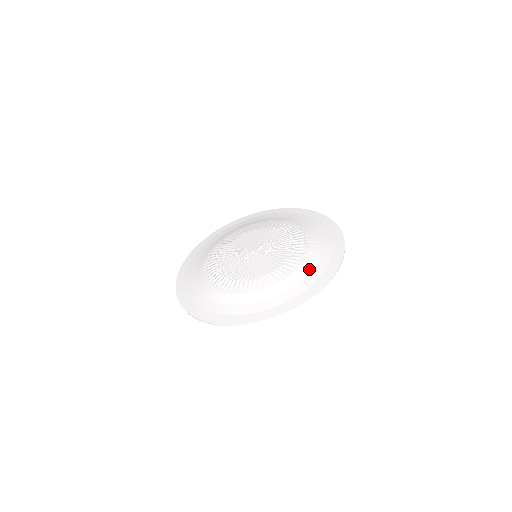
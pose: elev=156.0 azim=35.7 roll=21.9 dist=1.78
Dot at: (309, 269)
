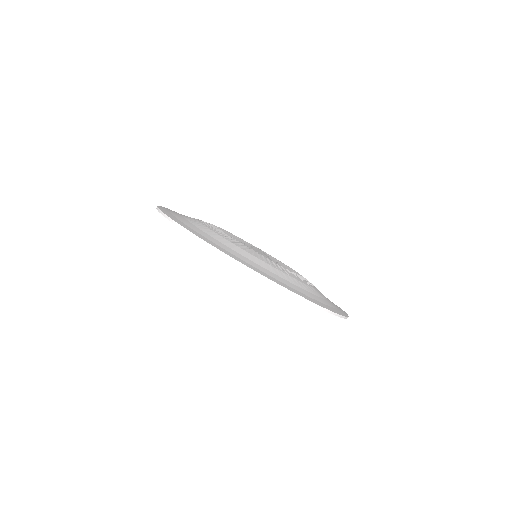
Dot at: (303, 287)
